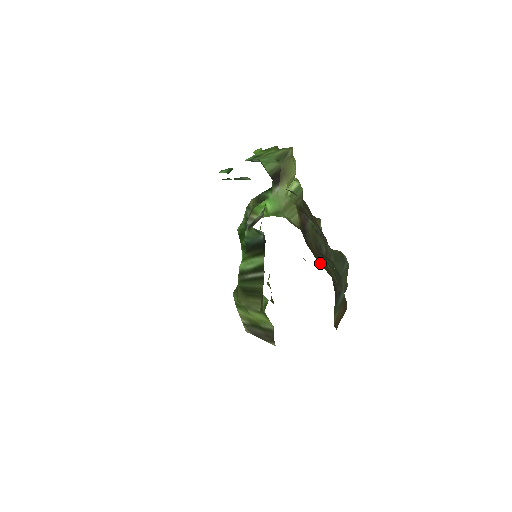
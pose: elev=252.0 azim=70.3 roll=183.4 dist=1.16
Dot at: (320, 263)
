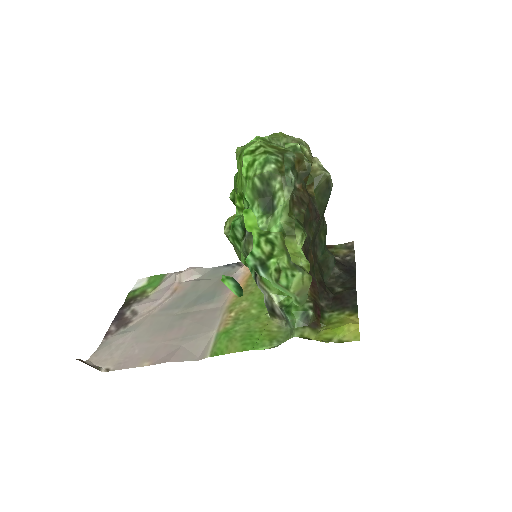
Dot at: occluded
